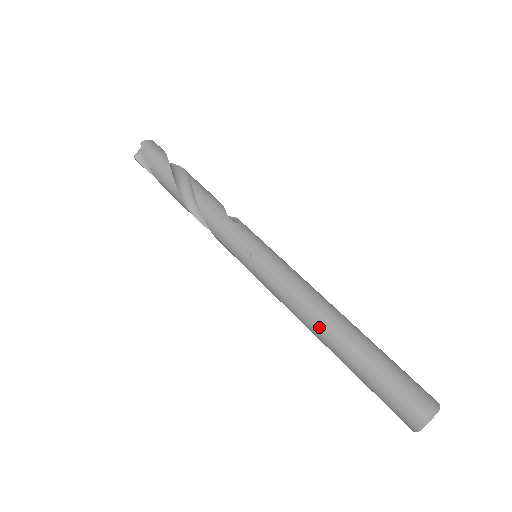
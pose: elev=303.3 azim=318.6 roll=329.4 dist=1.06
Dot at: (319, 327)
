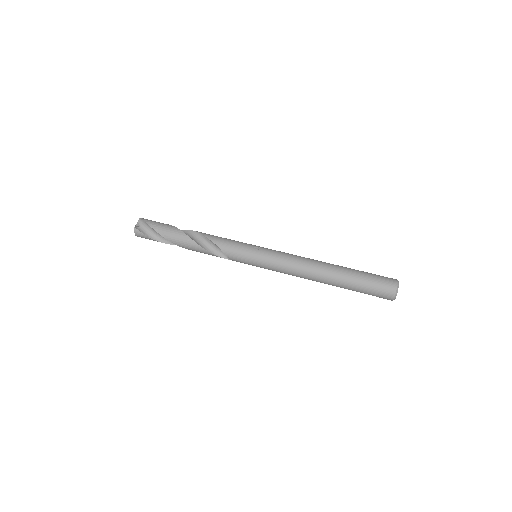
Dot at: (320, 267)
